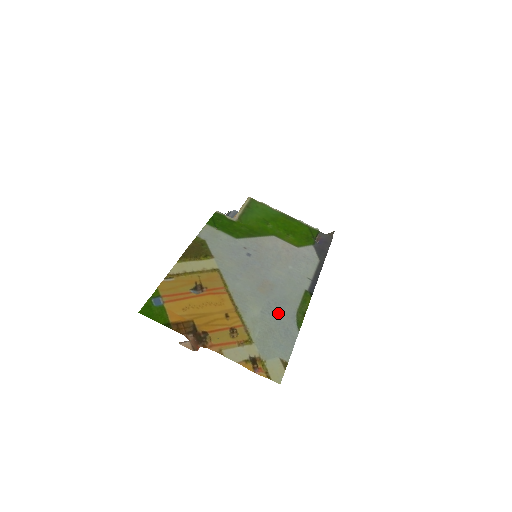
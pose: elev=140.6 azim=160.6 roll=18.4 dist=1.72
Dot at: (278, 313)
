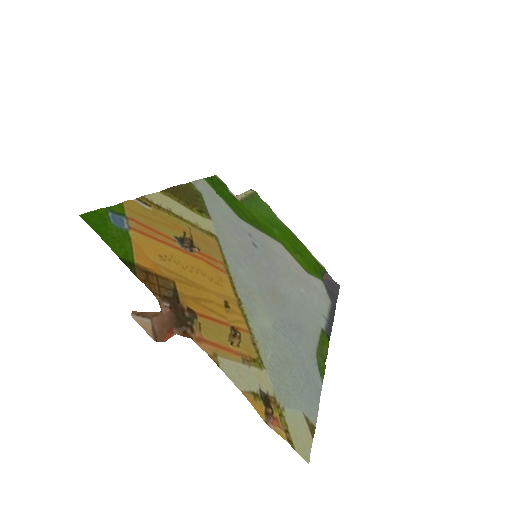
Dot at: (294, 340)
